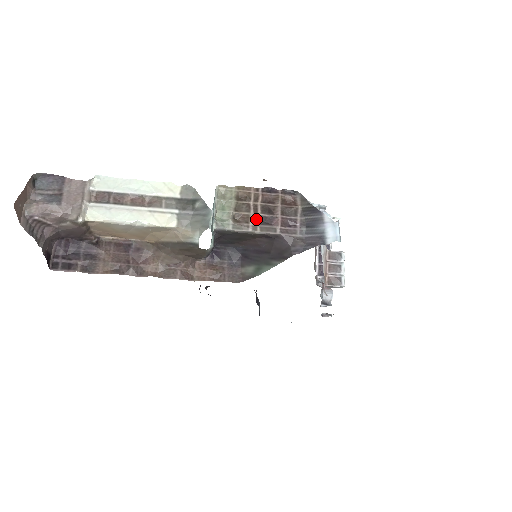
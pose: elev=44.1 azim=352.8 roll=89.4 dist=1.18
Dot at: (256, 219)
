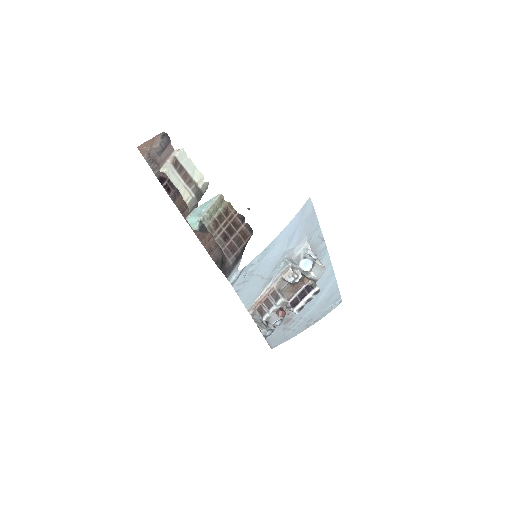
Dot at: (220, 231)
